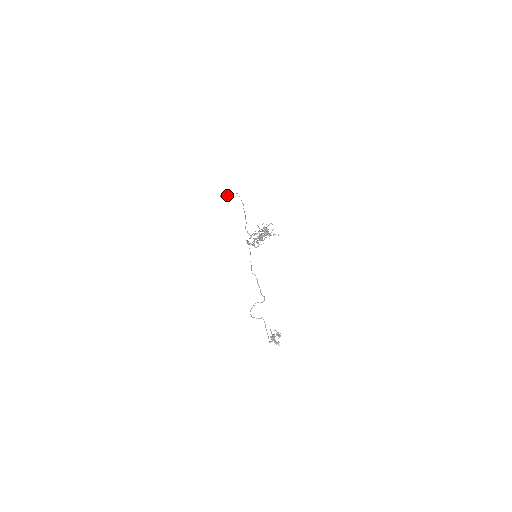
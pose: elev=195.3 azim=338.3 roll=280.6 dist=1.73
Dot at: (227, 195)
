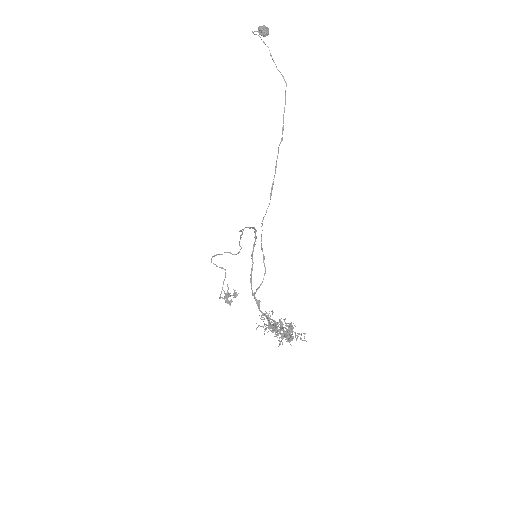
Dot at: (267, 35)
